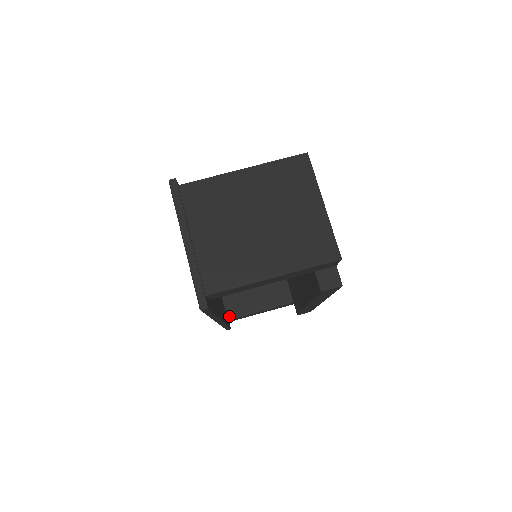
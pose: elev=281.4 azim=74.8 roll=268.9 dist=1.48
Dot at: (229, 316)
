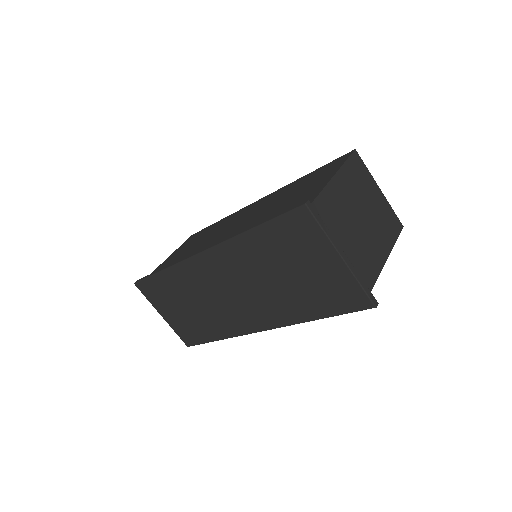
Dot at: occluded
